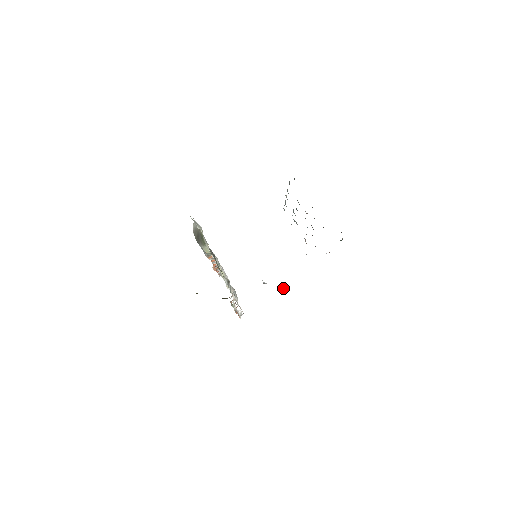
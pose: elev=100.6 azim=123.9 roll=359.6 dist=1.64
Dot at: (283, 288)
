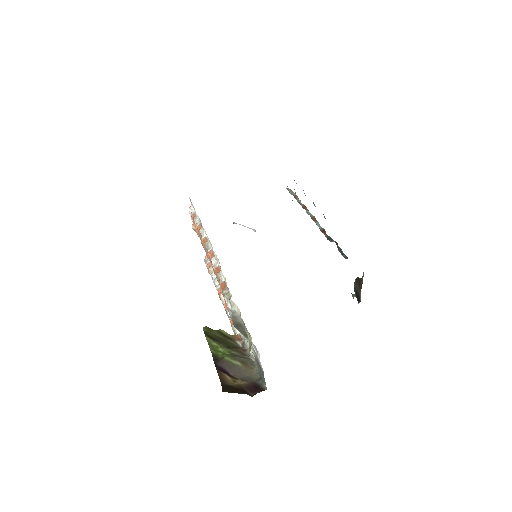
Dot at: (250, 228)
